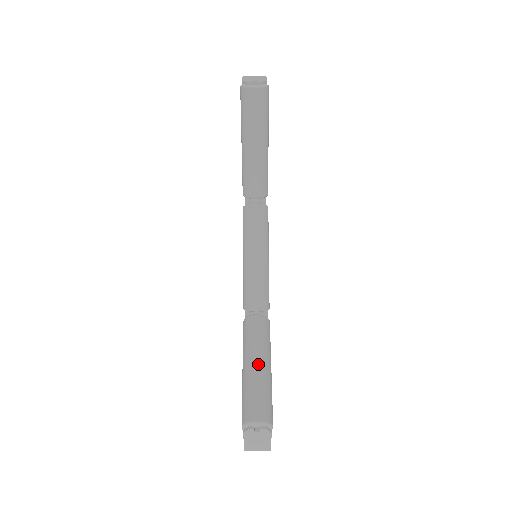
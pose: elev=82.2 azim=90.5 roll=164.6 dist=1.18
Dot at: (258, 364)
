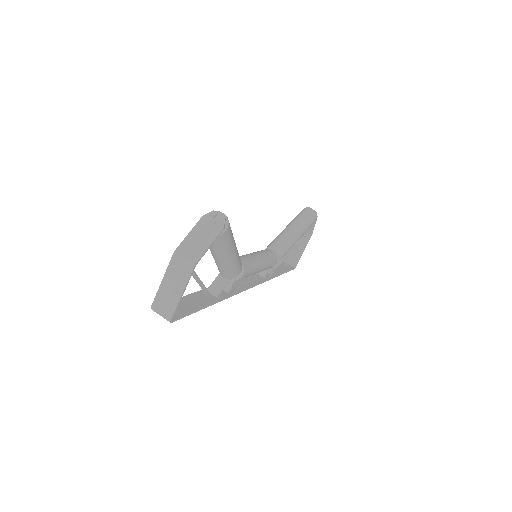
Dot at: occluded
